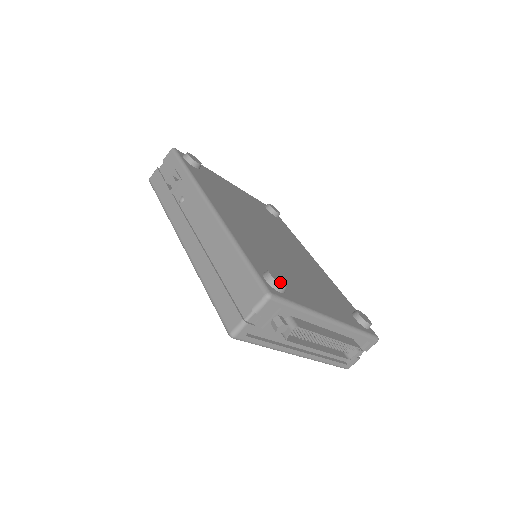
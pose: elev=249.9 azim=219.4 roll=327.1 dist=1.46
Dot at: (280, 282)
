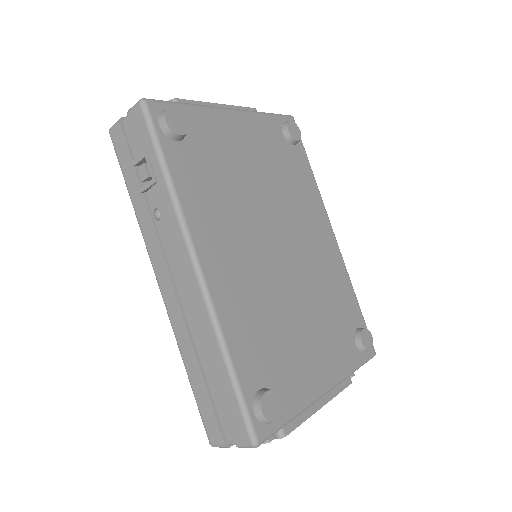
Dot at: (272, 416)
